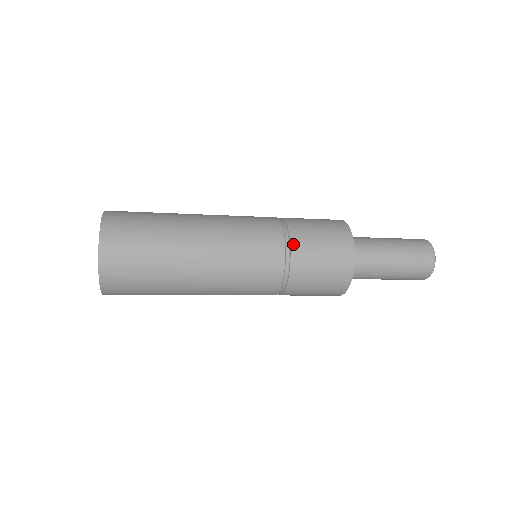
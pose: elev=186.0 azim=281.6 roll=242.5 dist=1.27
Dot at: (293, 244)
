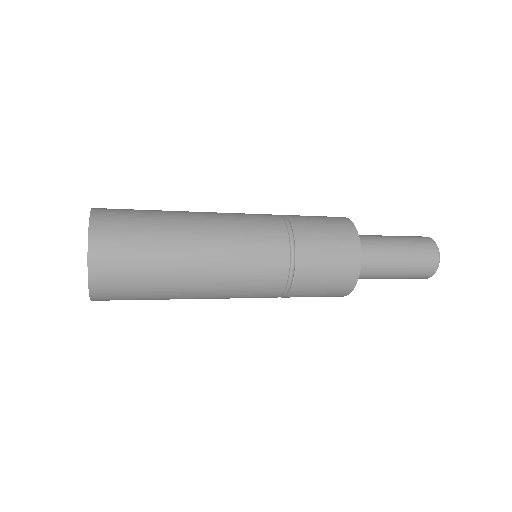
Dot at: (298, 266)
